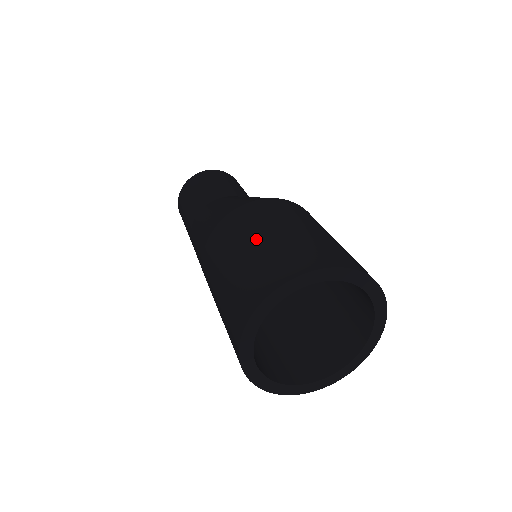
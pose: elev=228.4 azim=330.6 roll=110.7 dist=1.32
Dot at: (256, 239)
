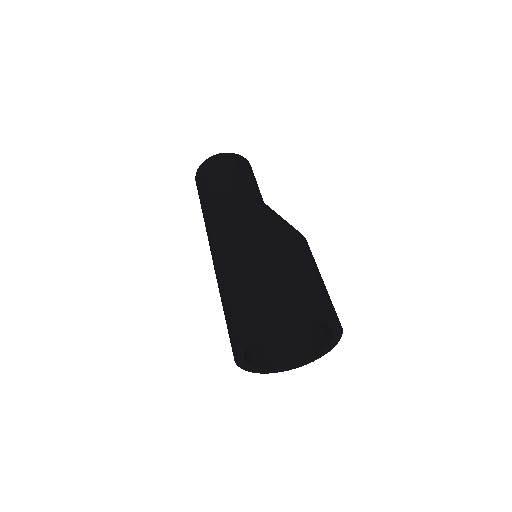
Dot at: (291, 265)
